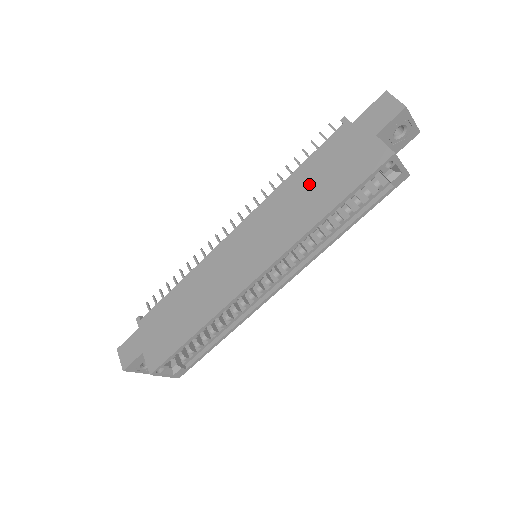
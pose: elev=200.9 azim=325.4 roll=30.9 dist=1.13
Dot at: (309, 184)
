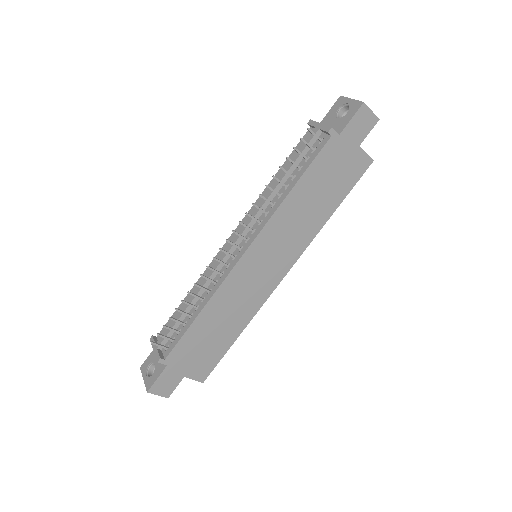
Dot at: (311, 196)
